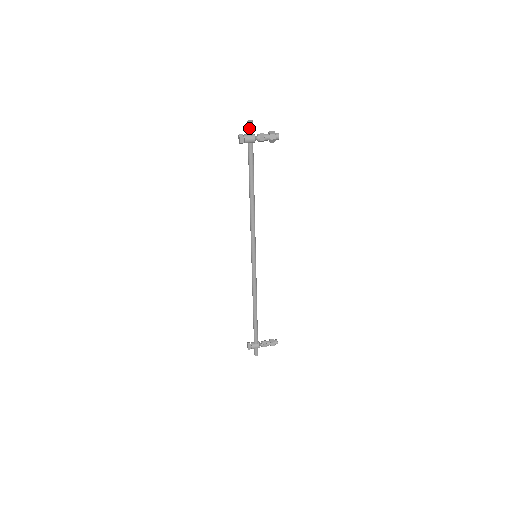
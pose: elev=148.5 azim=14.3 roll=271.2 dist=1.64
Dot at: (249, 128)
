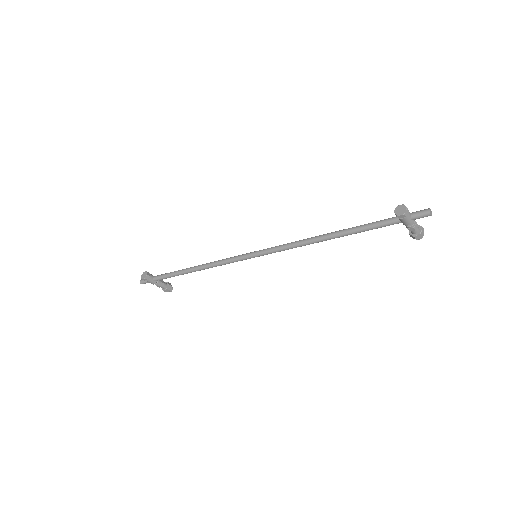
Dot at: (421, 216)
